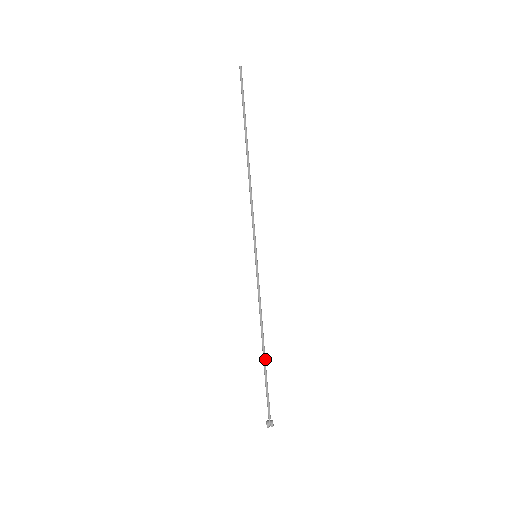
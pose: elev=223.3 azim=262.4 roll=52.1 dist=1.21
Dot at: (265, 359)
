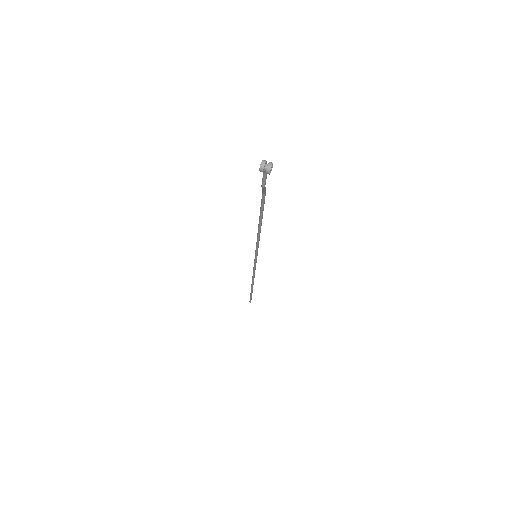
Dot at: (263, 209)
